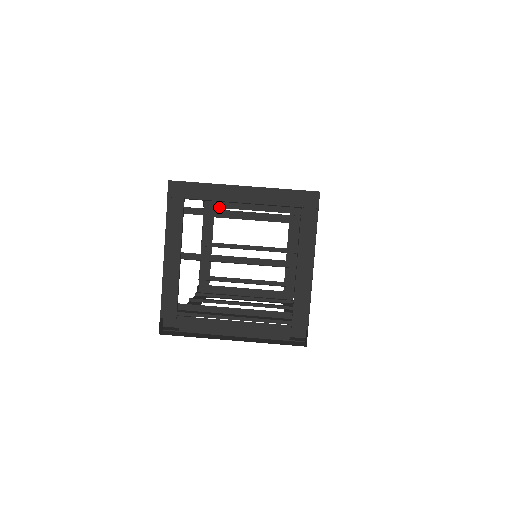
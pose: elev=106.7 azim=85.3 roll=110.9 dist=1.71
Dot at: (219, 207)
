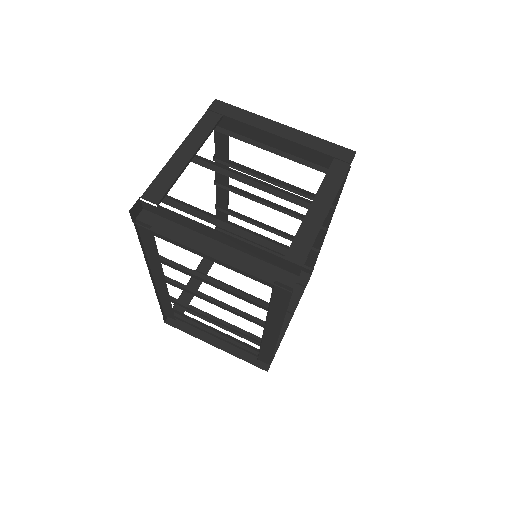
Dot at: occluded
